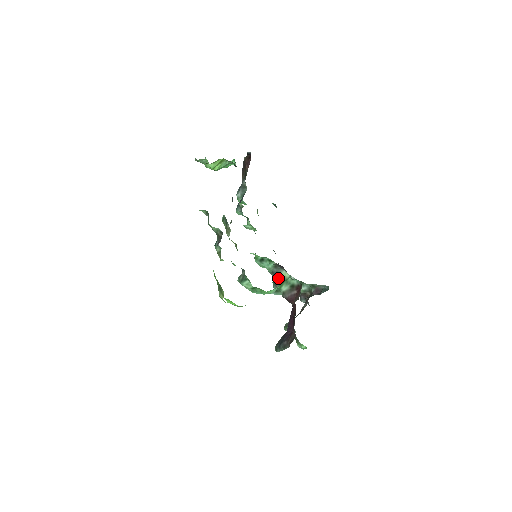
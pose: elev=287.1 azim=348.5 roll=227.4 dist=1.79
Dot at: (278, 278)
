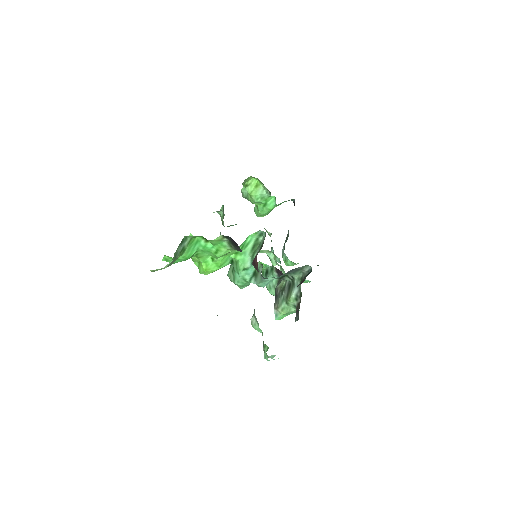
Dot at: (276, 291)
